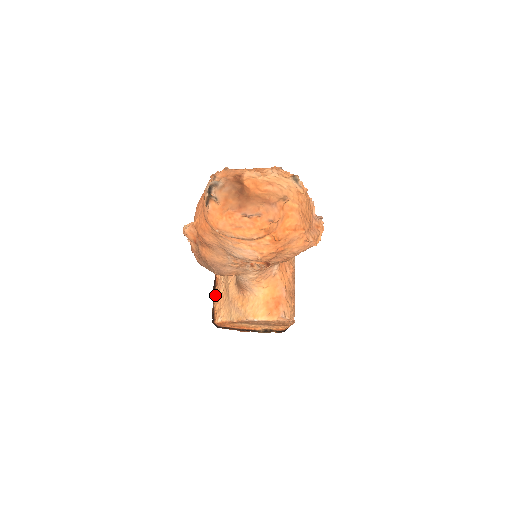
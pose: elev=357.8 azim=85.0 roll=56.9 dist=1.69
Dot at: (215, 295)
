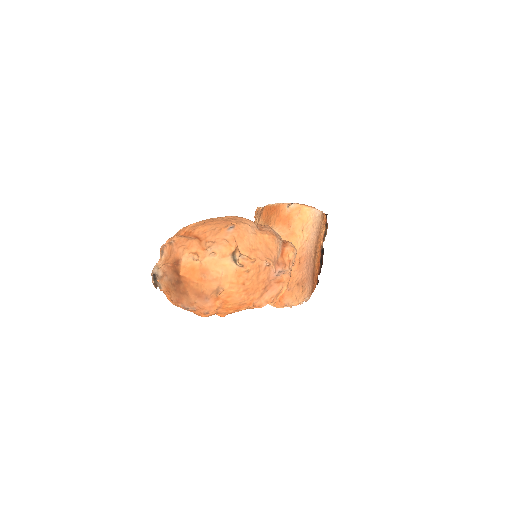
Dot at: occluded
